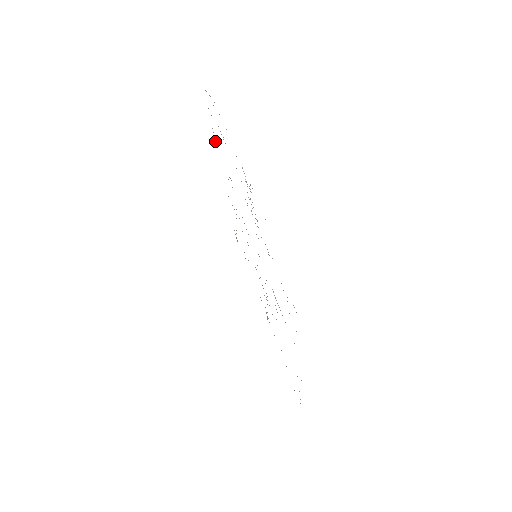
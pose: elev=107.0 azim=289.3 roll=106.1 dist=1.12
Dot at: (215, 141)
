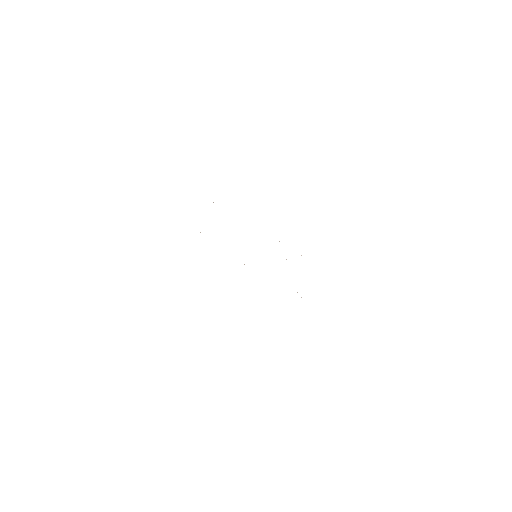
Dot at: occluded
